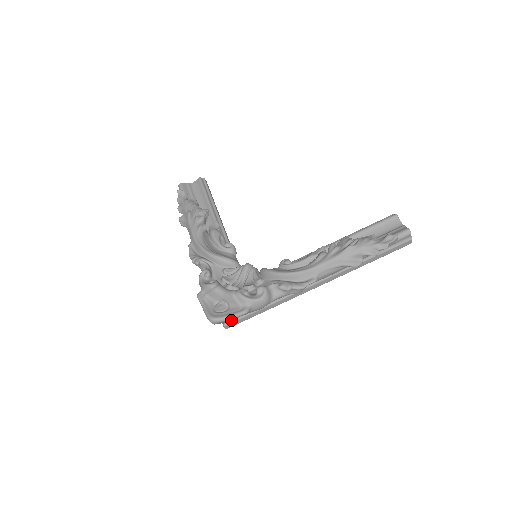
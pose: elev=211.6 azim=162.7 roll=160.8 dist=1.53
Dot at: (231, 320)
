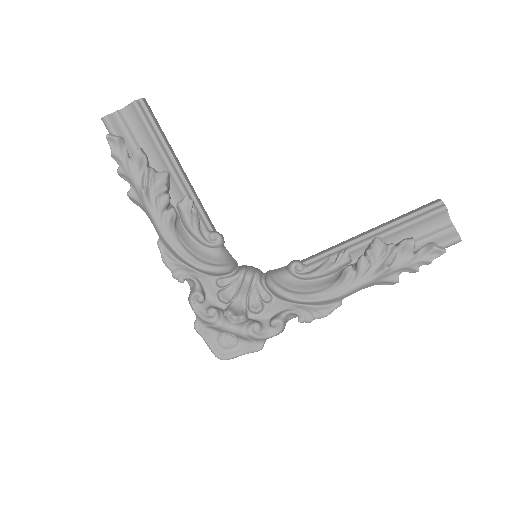
Dot at: occluded
